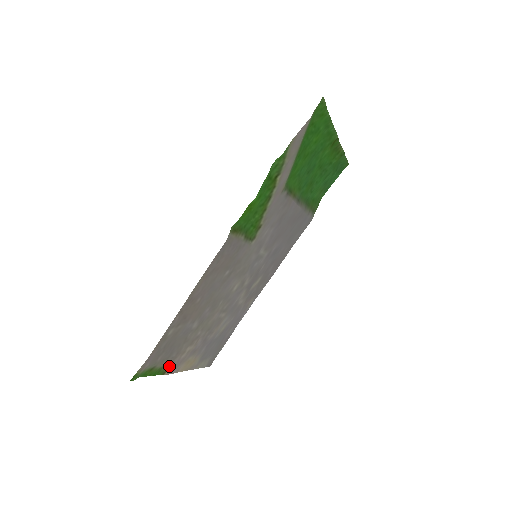
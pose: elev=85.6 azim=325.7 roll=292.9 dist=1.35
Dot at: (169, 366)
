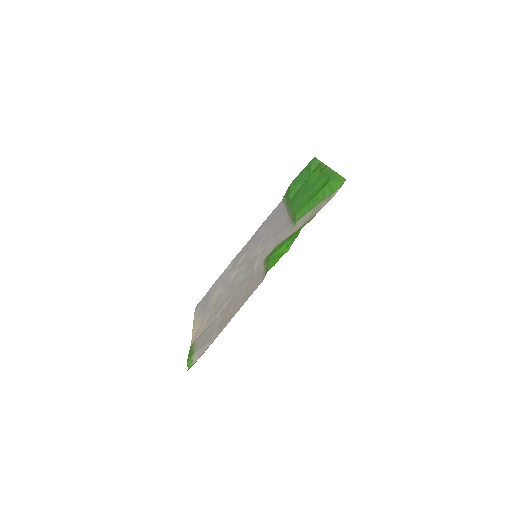
Dot at: (195, 341)
